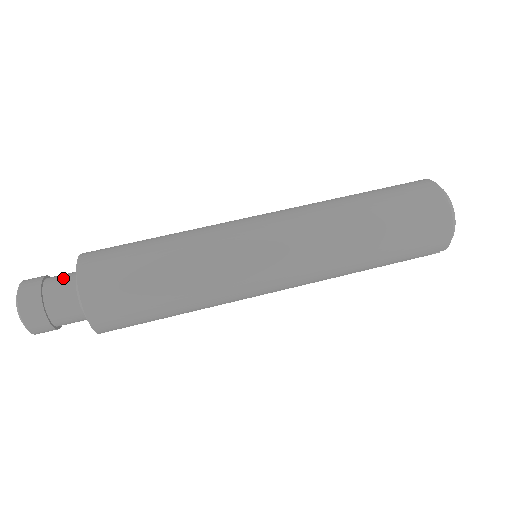
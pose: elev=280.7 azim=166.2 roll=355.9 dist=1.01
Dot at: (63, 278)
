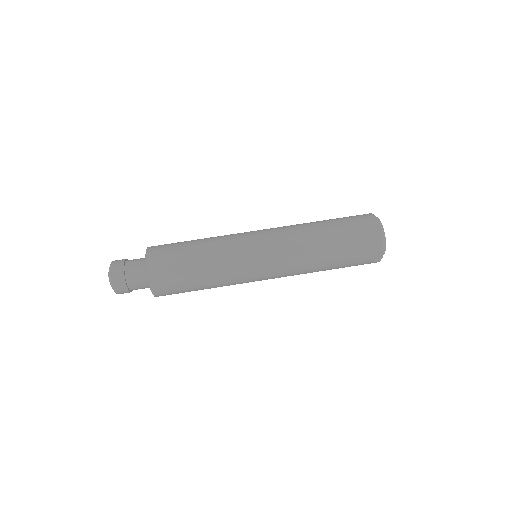
Dot at: (137, 259)
